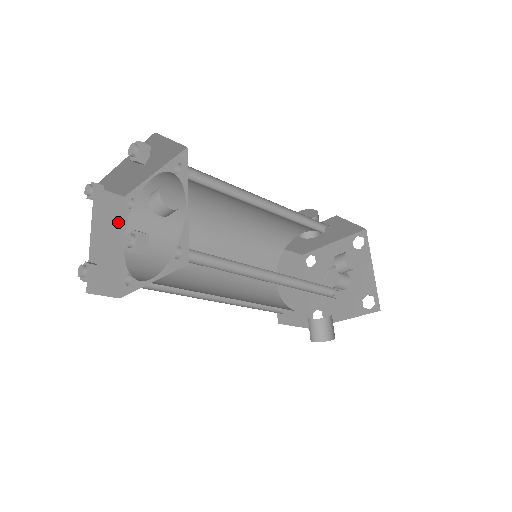
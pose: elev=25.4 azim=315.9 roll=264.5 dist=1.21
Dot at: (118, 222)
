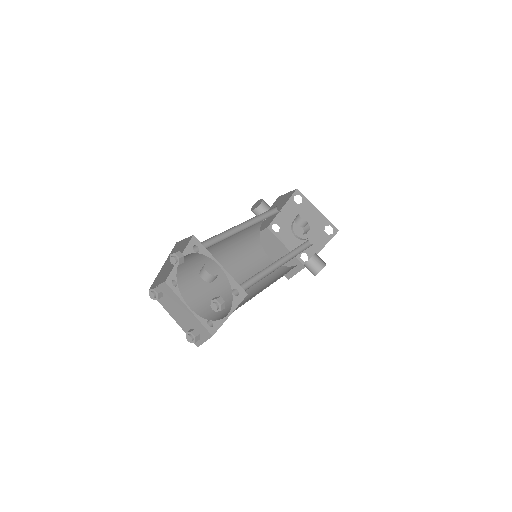
Dot at: (175, 298)
